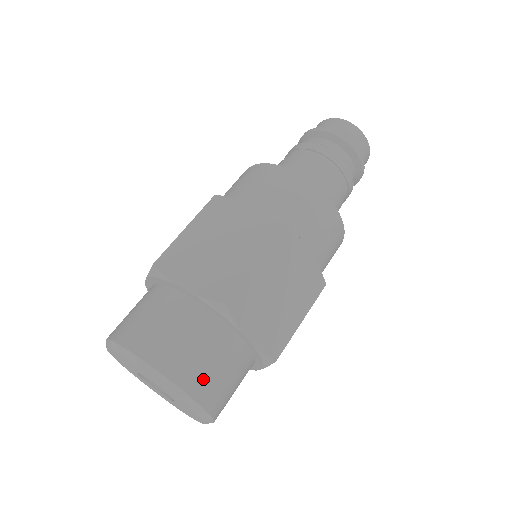
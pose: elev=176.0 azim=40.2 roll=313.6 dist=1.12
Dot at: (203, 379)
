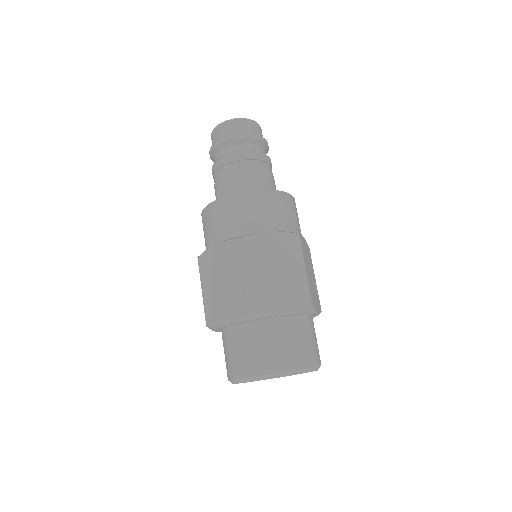
Dot at: (280, 357)
